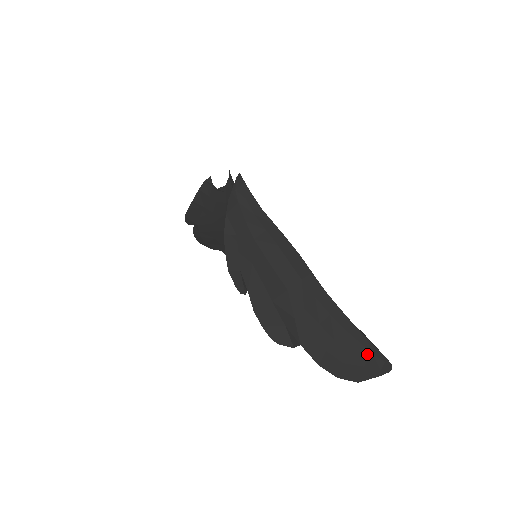
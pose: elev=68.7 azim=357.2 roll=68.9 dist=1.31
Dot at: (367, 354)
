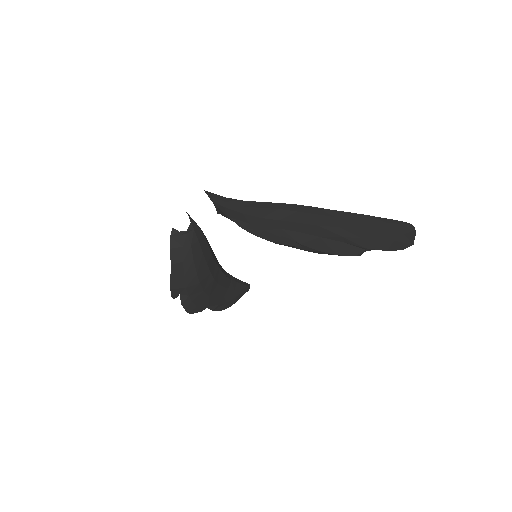
Dot at: (397, 226)
